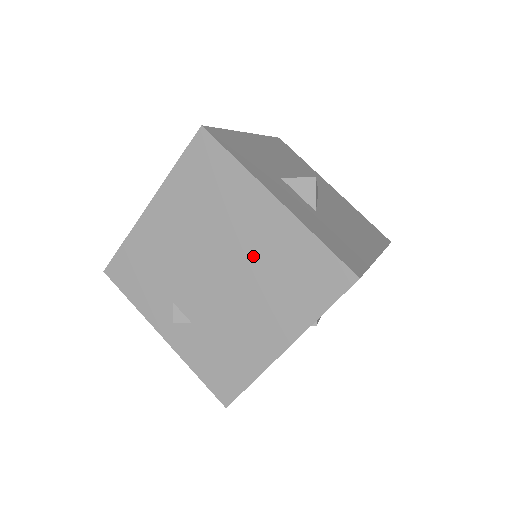
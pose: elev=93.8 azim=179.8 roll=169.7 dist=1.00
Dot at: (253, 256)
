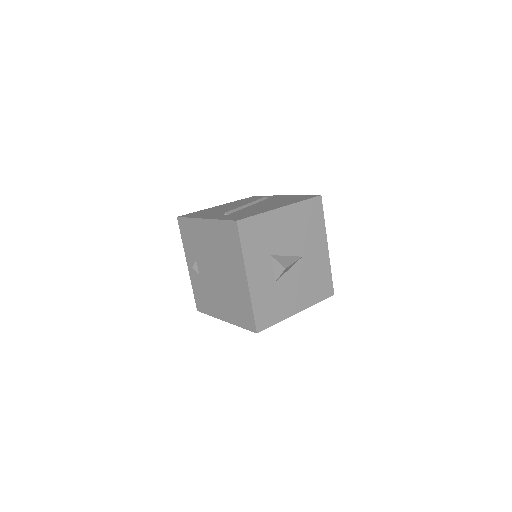
Dot at: (230, 284)
